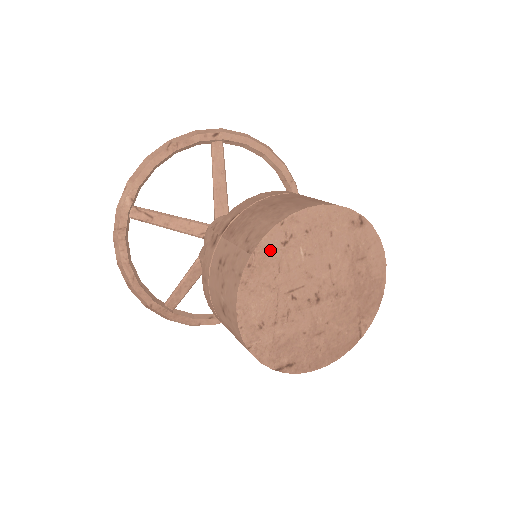
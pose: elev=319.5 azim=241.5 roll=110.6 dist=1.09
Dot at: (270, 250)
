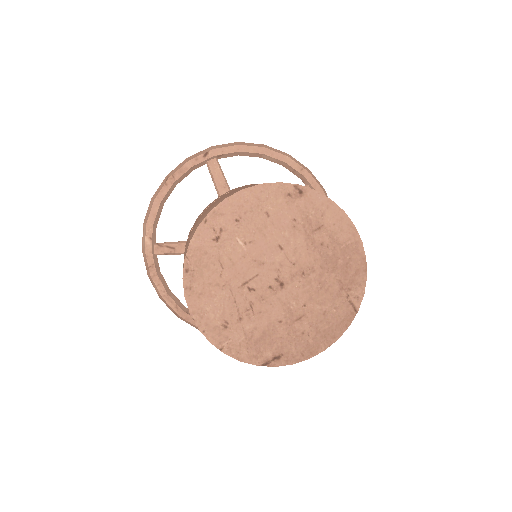
Dot at: (203, 250)
